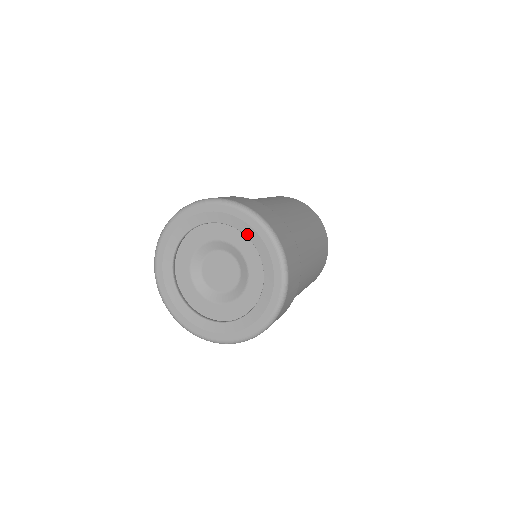
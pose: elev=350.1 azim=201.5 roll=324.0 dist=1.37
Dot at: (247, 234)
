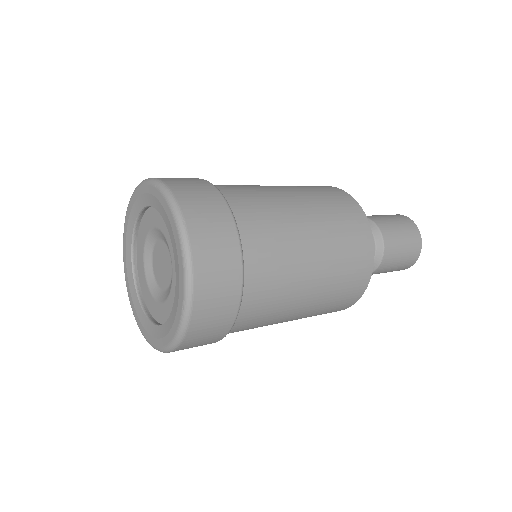
Dot at: (166, 222)
